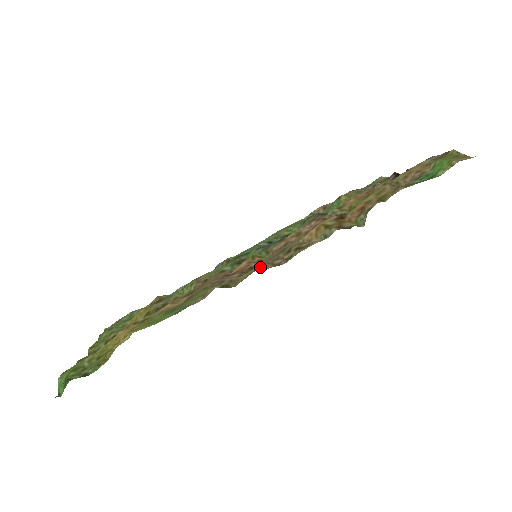
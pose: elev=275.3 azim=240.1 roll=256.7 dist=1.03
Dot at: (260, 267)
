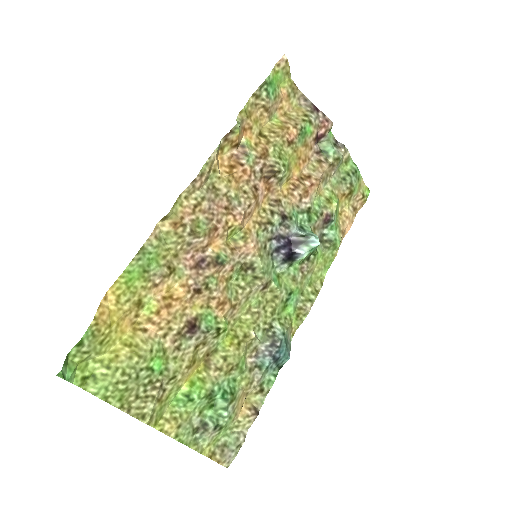
Dot at: (186, 195)
